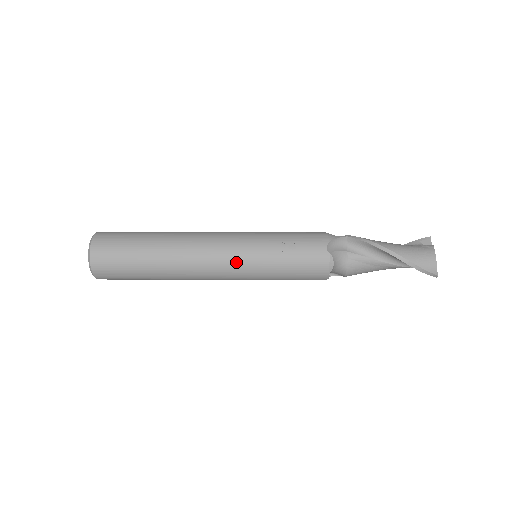
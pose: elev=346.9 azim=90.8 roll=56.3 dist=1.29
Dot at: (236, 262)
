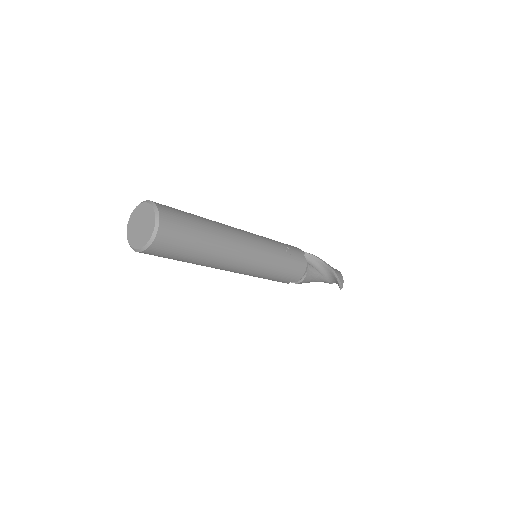
Dot at: (261, 254)
